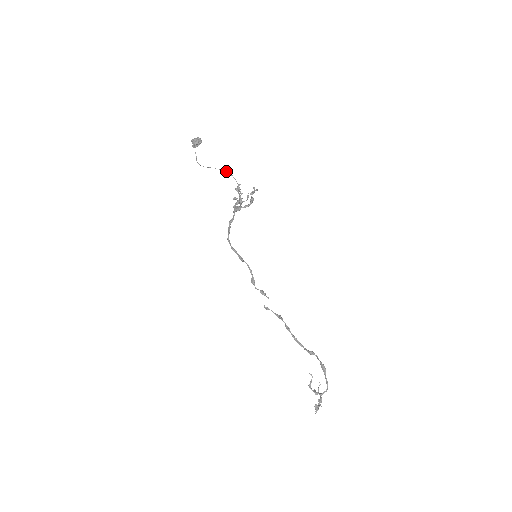
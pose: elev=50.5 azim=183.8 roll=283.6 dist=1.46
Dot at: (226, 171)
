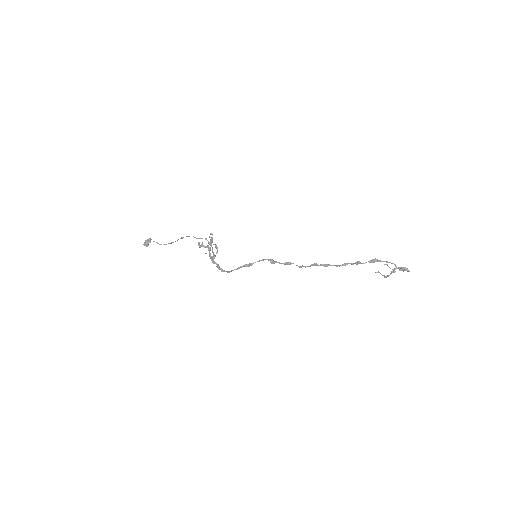
Dot at: (183, 237)
